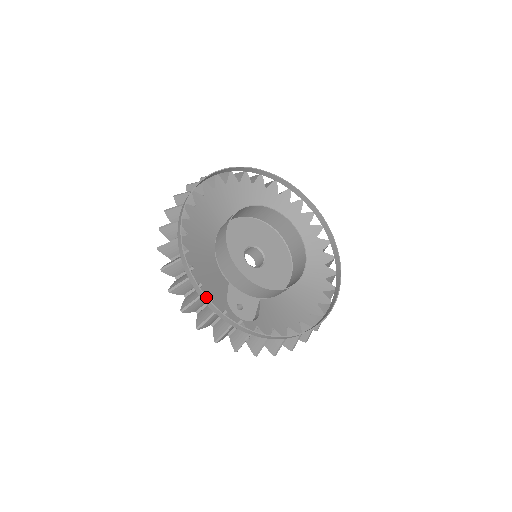
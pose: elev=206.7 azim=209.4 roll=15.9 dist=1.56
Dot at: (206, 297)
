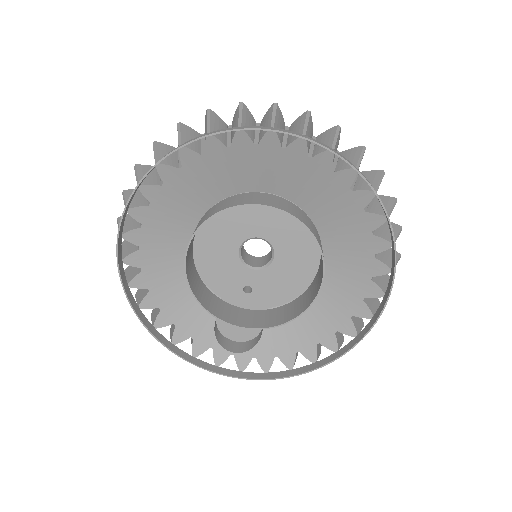
Dot at: (174, 353)
